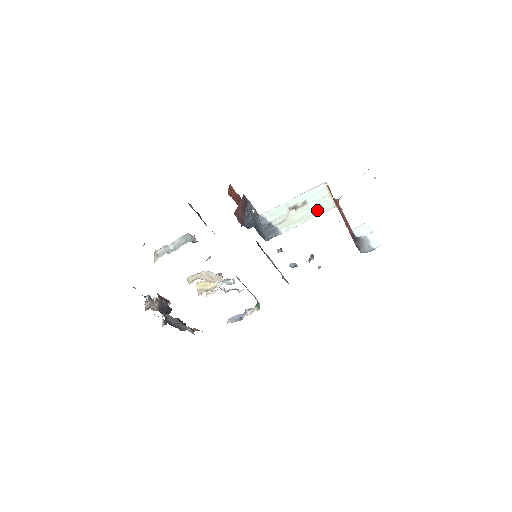
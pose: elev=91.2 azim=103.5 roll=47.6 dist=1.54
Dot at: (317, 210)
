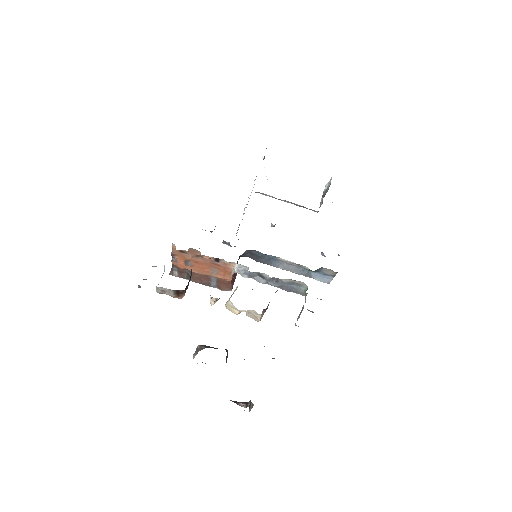
Dot at: occluded
